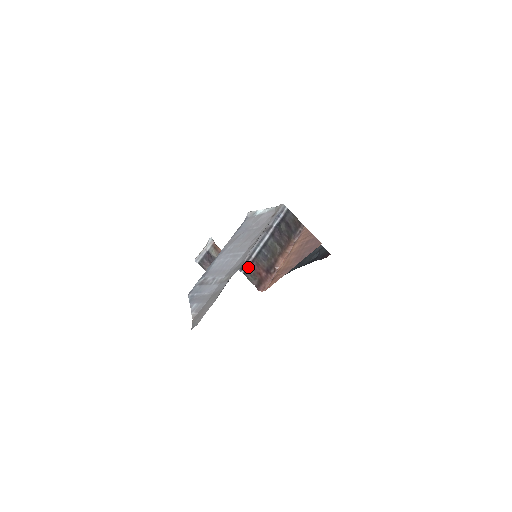
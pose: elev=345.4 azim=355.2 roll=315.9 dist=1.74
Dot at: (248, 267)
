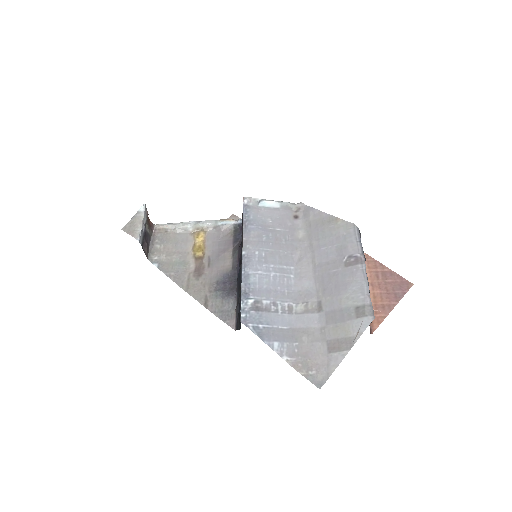
Dot at: occluded
